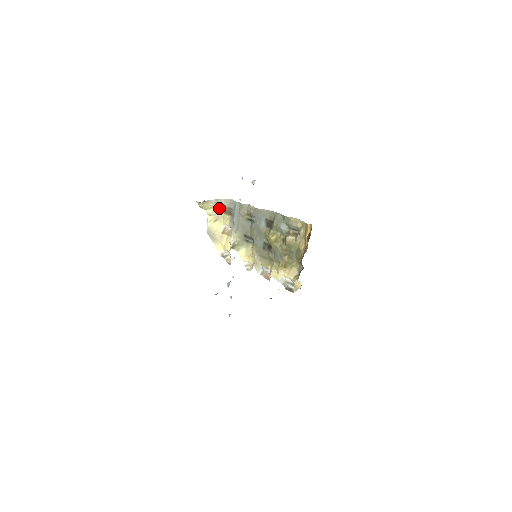
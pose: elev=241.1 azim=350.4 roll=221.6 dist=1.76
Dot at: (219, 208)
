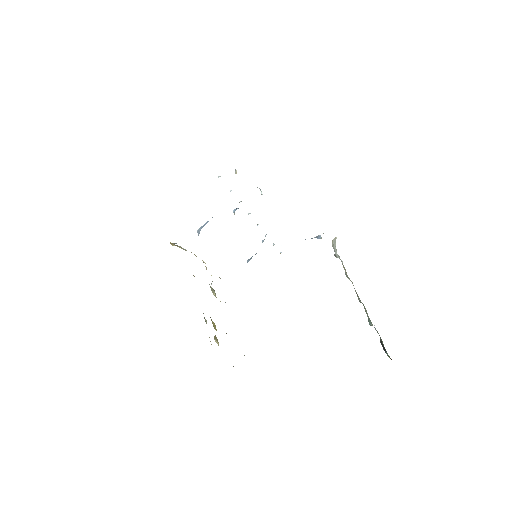
Dot at: occluded
